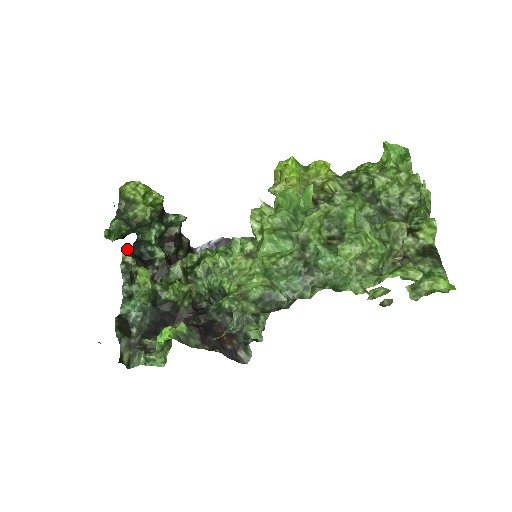
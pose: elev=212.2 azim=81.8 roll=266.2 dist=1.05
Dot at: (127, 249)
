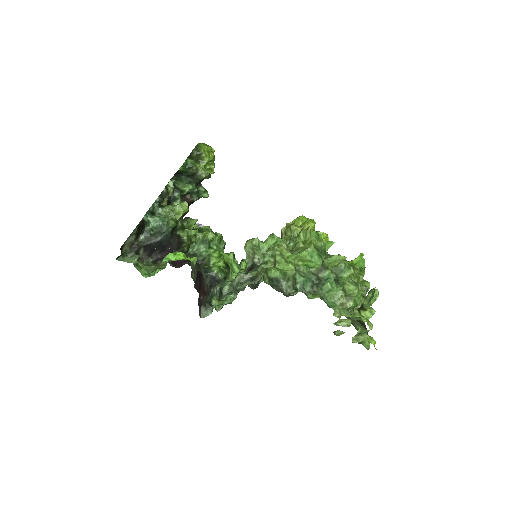
Dot at: occluded
